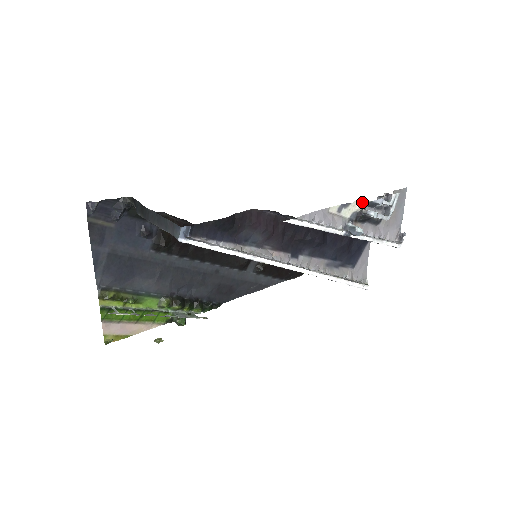
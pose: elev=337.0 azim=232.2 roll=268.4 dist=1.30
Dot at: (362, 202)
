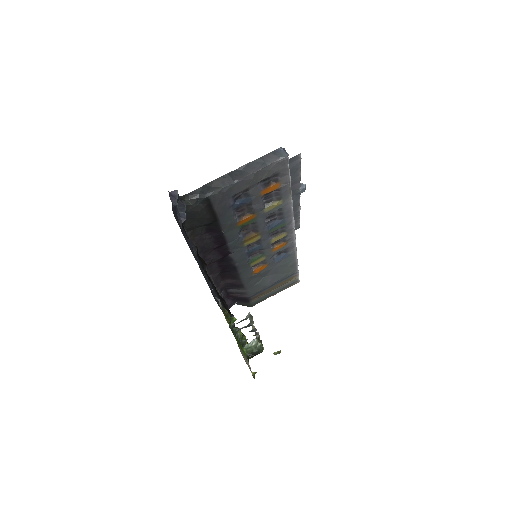
Dot at: occluded
